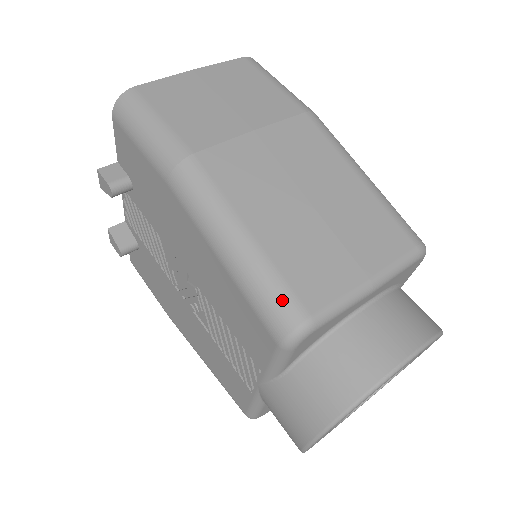
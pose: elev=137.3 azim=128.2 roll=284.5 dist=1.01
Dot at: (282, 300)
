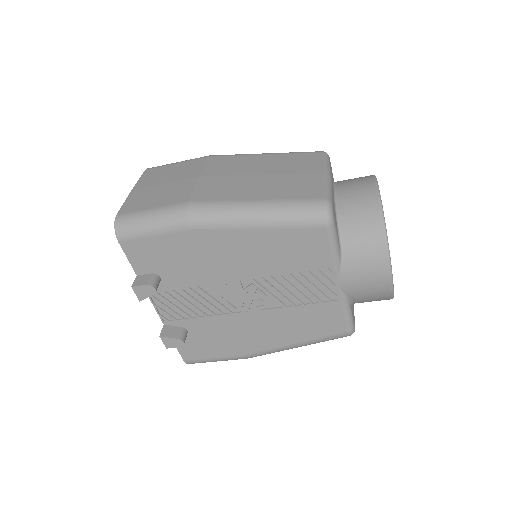
Dot at: (305, 206)
